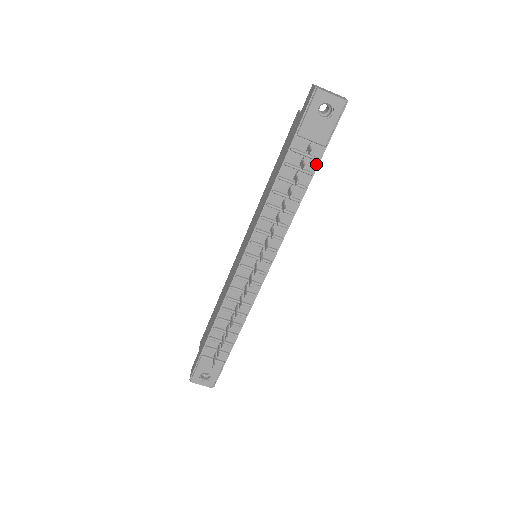
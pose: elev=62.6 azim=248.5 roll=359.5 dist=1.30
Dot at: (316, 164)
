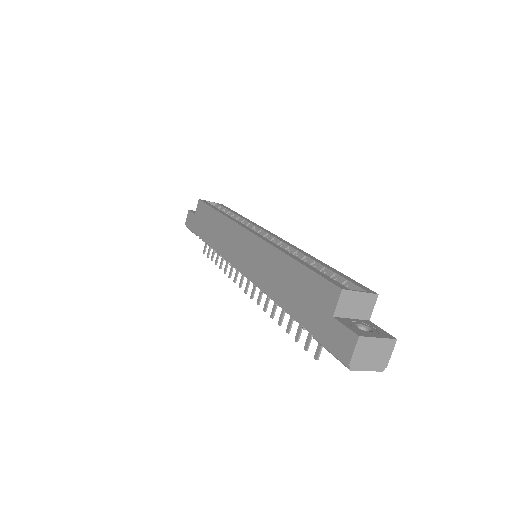
Dot at: occluded
